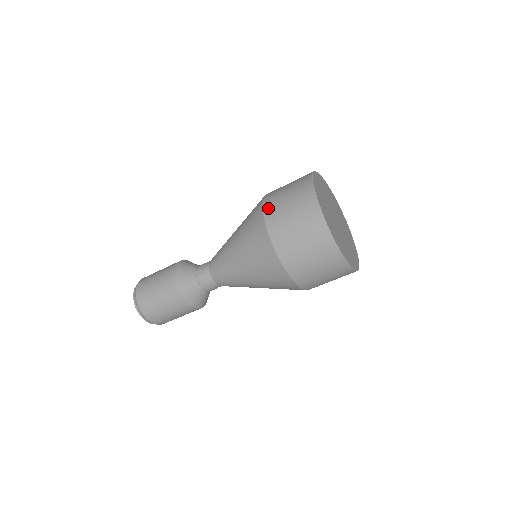
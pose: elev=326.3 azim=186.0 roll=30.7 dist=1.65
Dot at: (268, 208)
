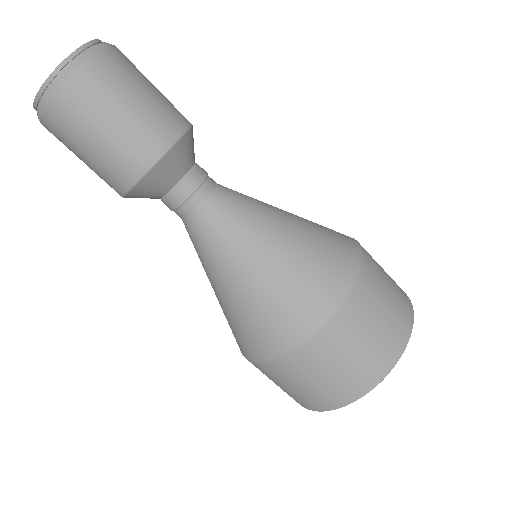
Dot at: (318, 344)
